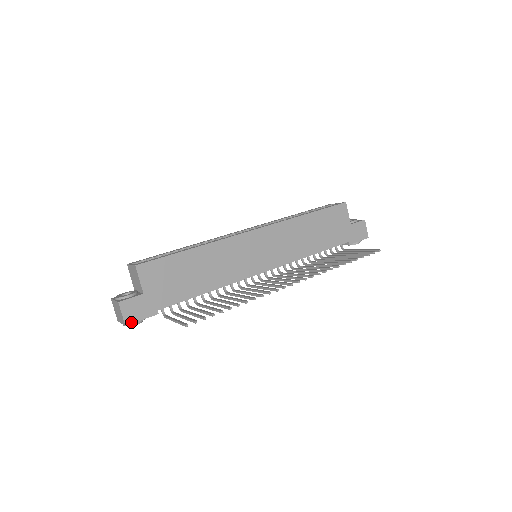
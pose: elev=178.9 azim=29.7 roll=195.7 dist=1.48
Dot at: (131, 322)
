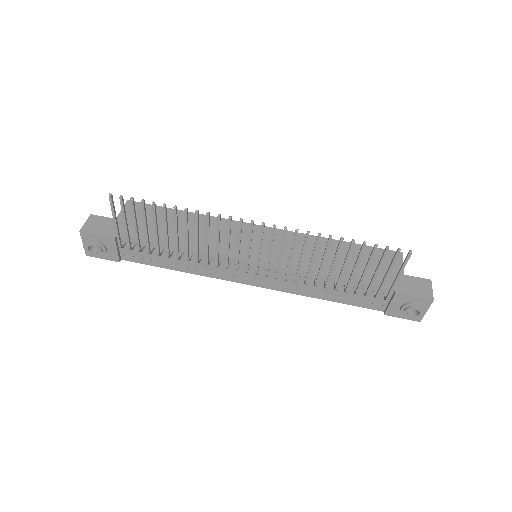
Dot at: (87, 231)
